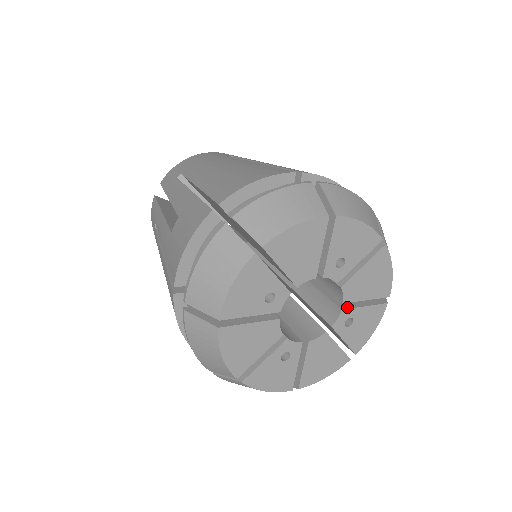
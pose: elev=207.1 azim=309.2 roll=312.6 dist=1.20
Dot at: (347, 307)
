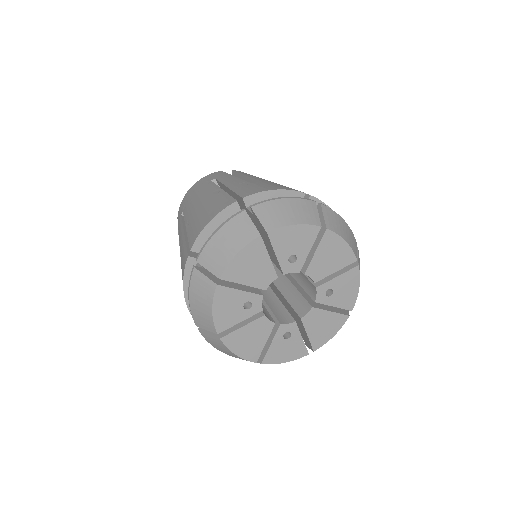
Dot at: (321, 283)
